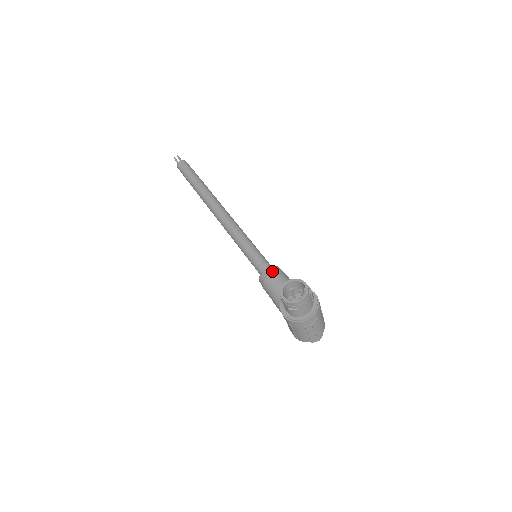
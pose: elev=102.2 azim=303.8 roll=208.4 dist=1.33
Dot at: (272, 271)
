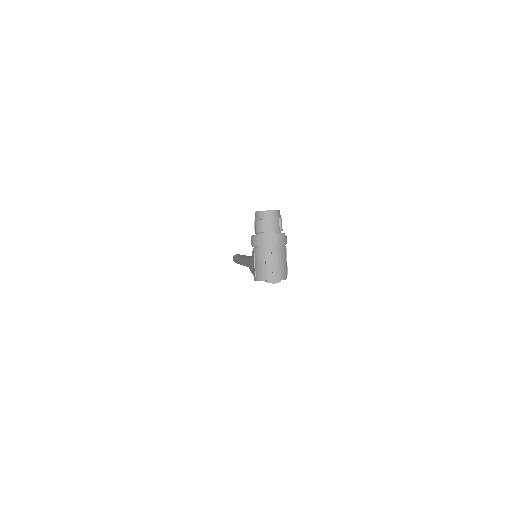
Dot at: occluded
